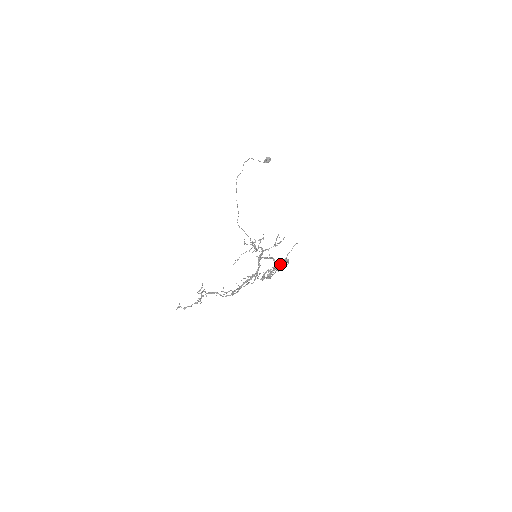
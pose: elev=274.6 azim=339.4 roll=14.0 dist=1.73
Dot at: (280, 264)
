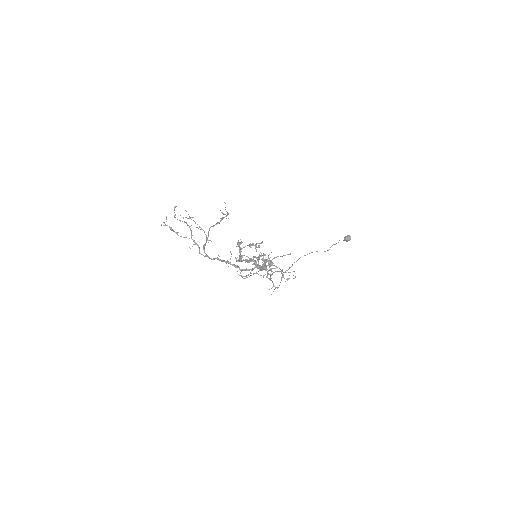
Dot at: occluded
